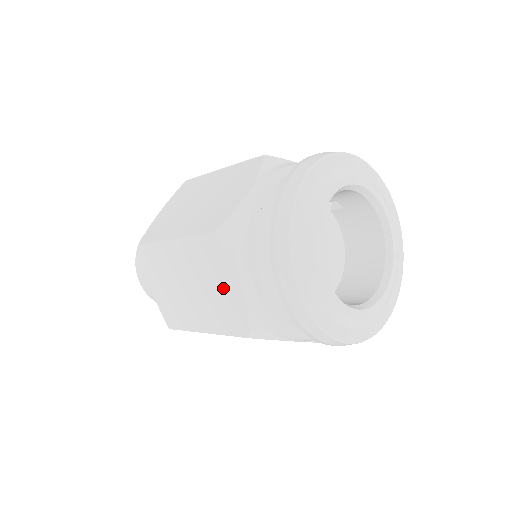
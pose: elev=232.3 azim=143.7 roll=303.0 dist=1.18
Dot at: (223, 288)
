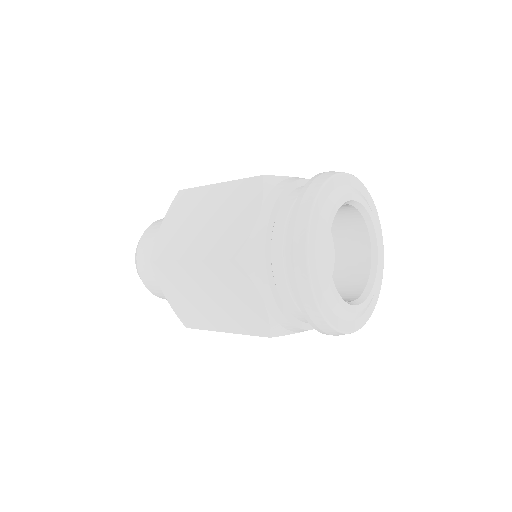
Dot at: (244, 301)
